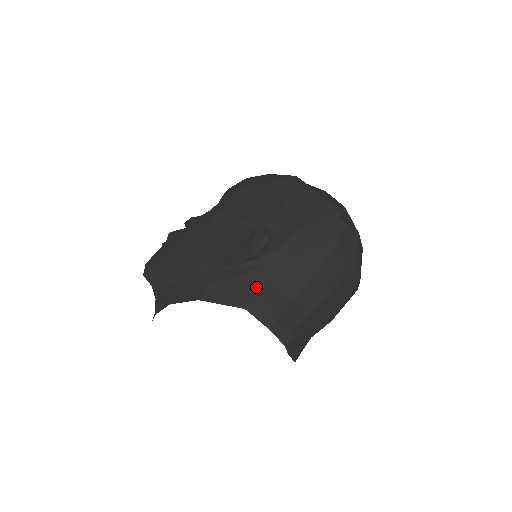
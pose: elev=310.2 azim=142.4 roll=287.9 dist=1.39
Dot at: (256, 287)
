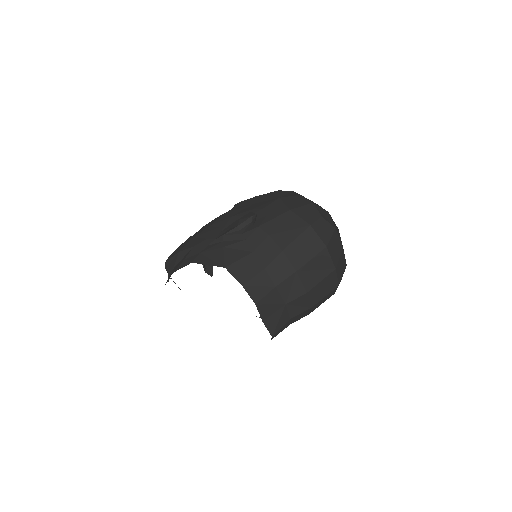
Dot at: (238, 254)
